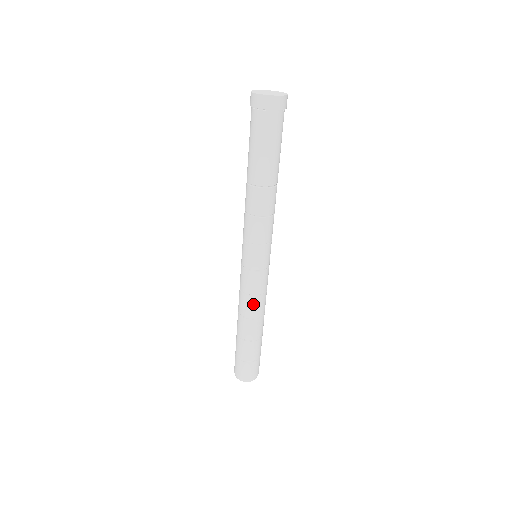
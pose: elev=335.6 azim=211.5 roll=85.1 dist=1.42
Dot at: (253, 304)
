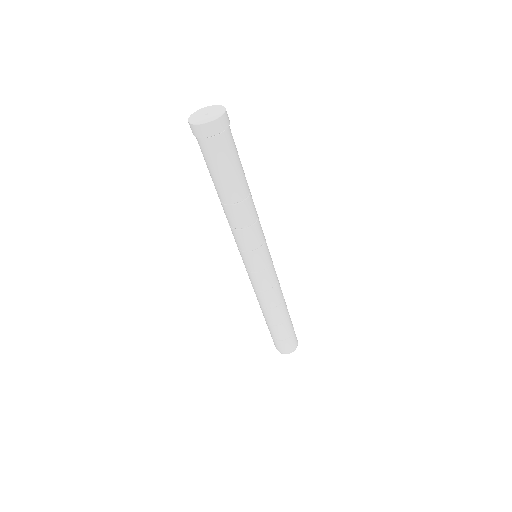
Dot at: (260, 297)
